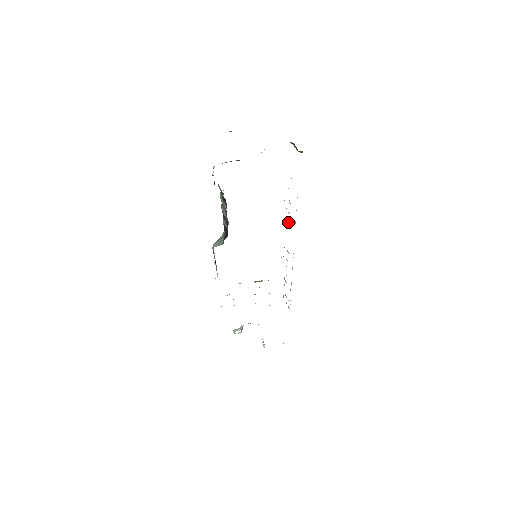
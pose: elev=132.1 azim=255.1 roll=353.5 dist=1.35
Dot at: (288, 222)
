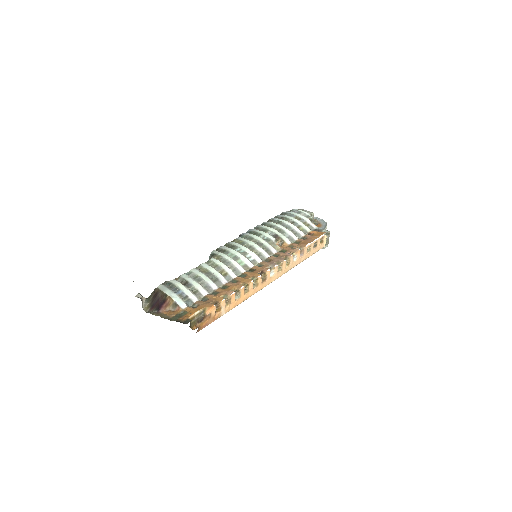
Dot at: (254, 284)
